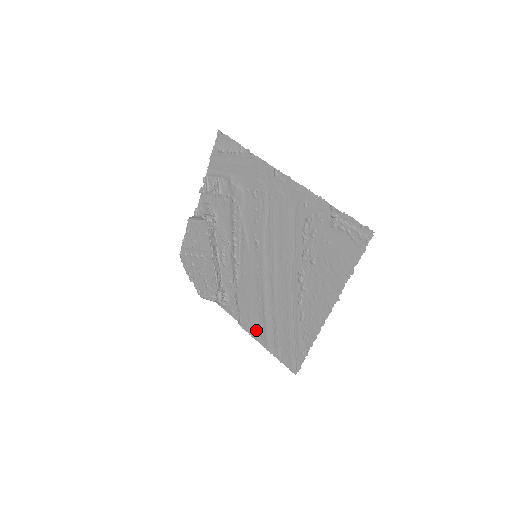
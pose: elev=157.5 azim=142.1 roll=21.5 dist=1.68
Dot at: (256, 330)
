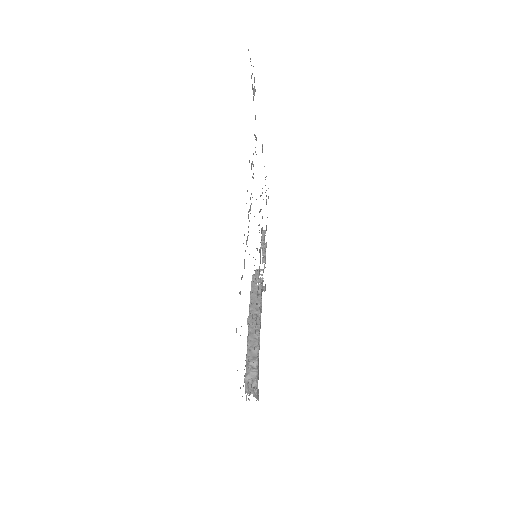
Dot at: occluded
